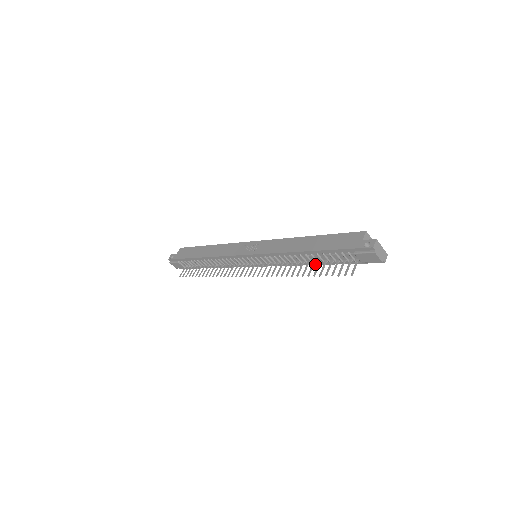
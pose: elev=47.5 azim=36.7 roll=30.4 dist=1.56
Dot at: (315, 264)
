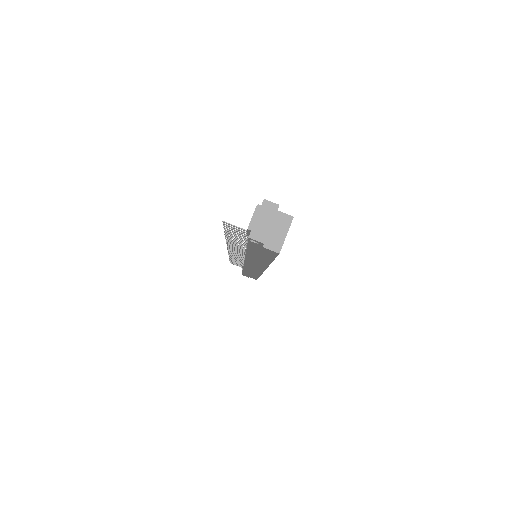
Dot at: occluded
